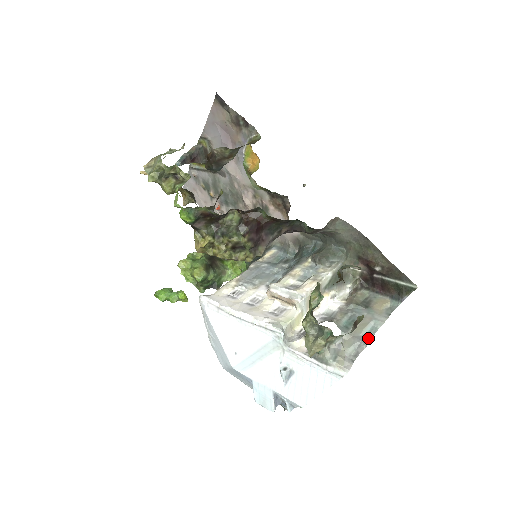
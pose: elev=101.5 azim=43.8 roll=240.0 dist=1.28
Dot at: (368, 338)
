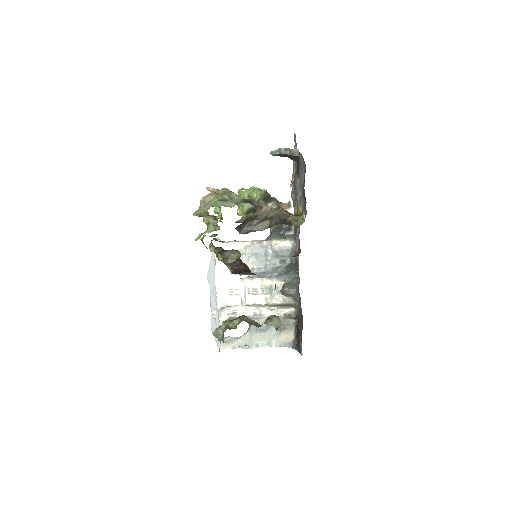
Dot at: (254, 346)
